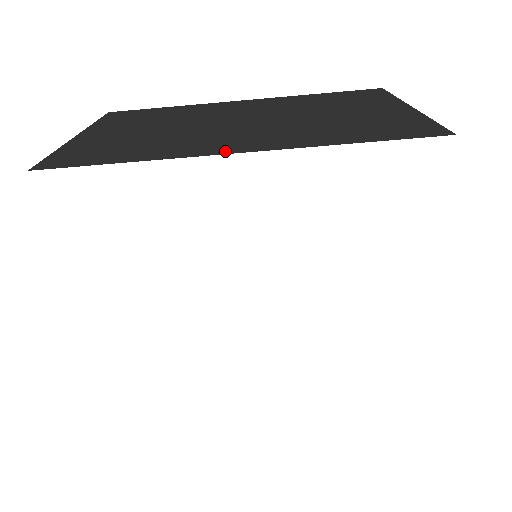
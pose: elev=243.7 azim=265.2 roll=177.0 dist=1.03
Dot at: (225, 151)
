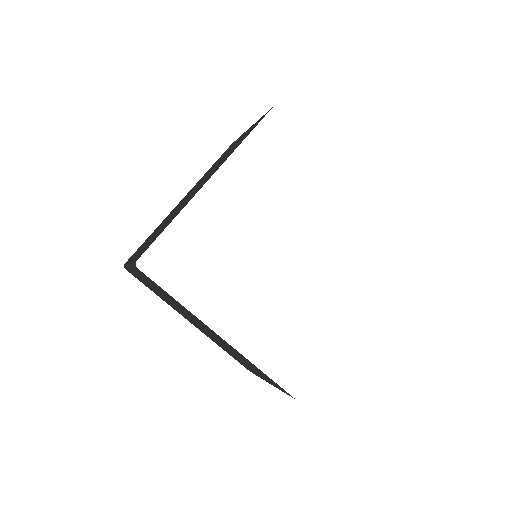
Dot at: occluded
